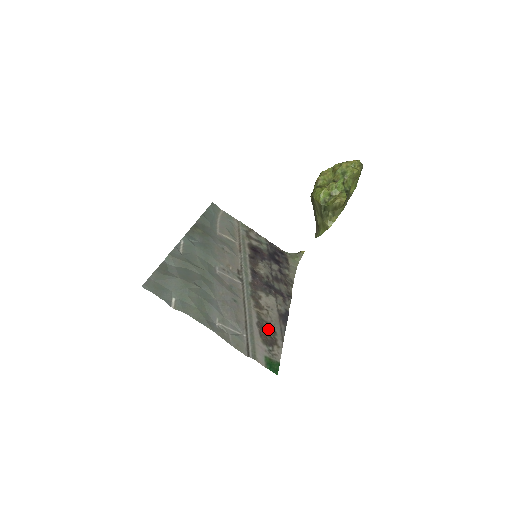
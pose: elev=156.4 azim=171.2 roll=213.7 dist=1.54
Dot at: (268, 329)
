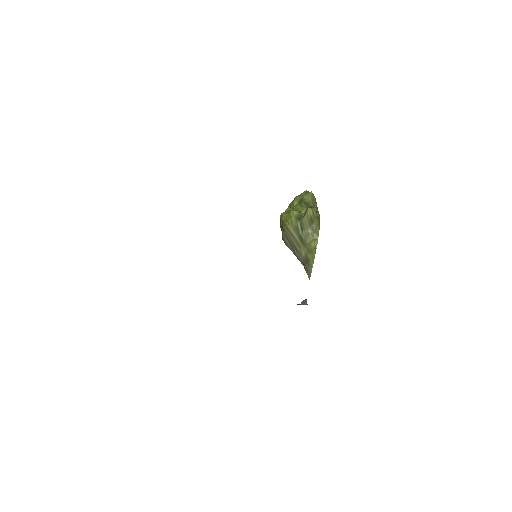
Dot at: occluded
